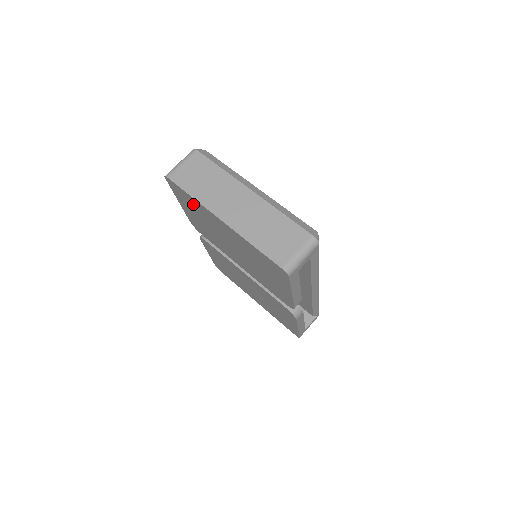
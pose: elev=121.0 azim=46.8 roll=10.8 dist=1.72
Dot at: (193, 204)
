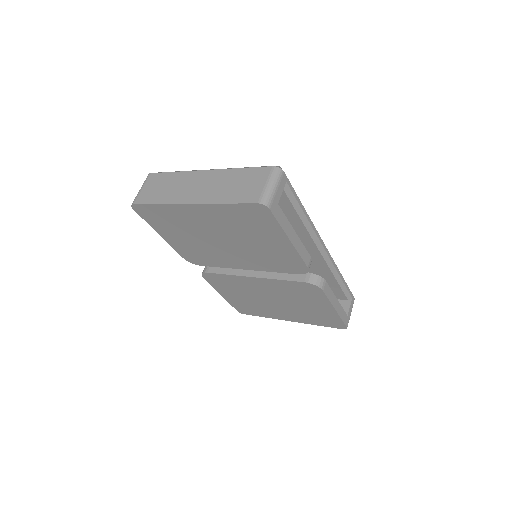
Dot at: (166, 216)
